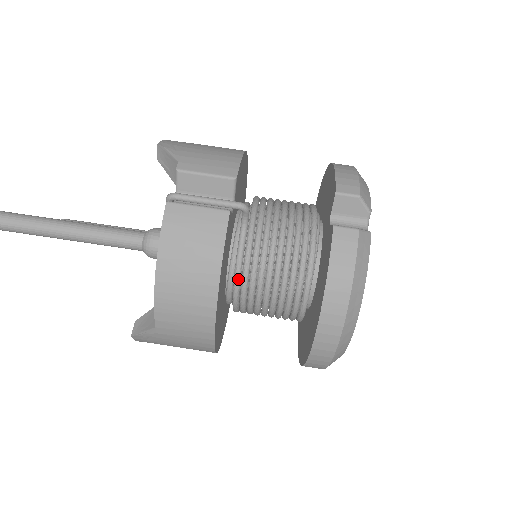
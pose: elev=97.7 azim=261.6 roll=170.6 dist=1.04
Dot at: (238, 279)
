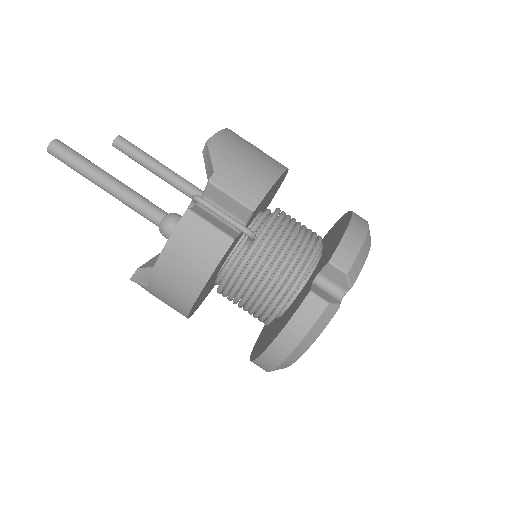
Dot at: (226, 280)
